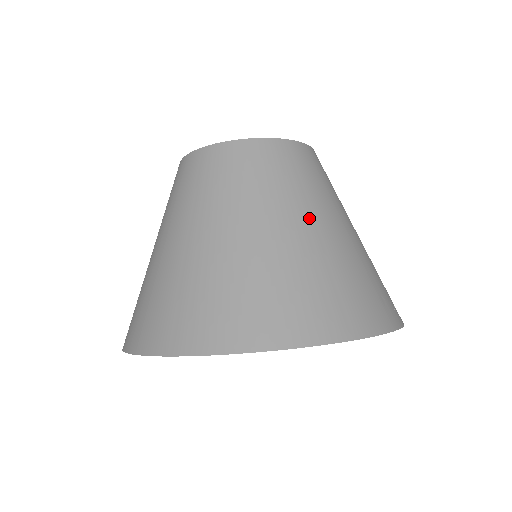
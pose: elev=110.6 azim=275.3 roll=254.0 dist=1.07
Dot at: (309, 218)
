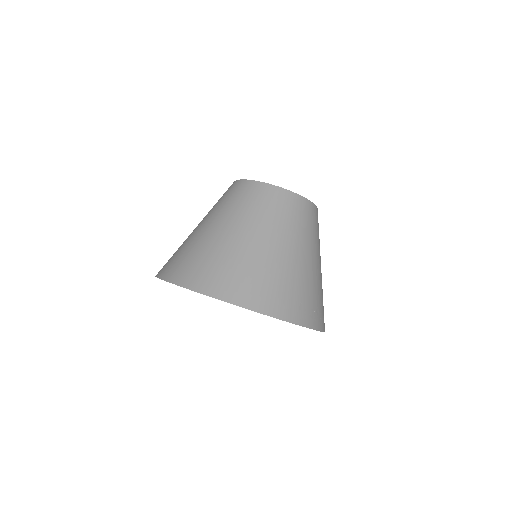
Dot at: (275, 240)
